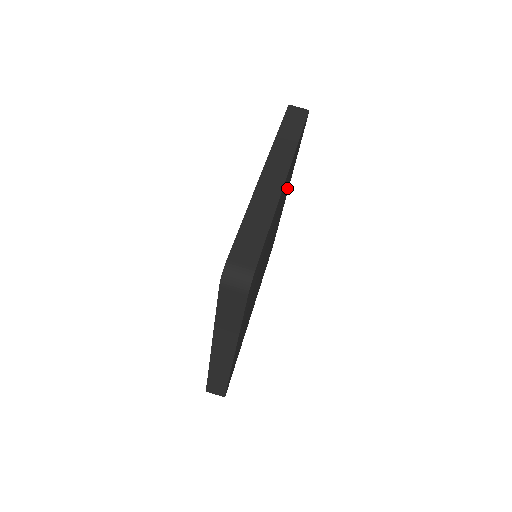
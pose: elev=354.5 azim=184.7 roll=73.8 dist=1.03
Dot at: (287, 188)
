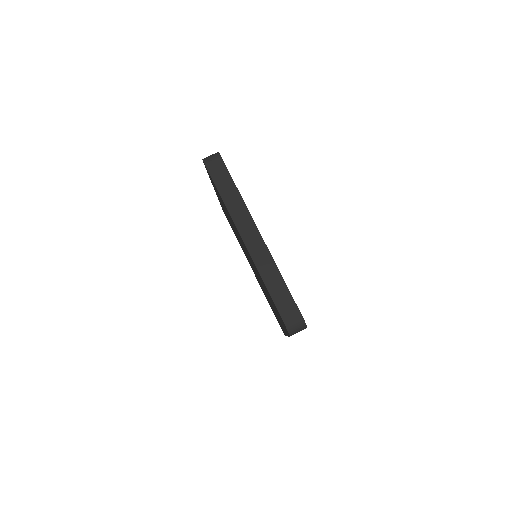
Dot at: occluded
